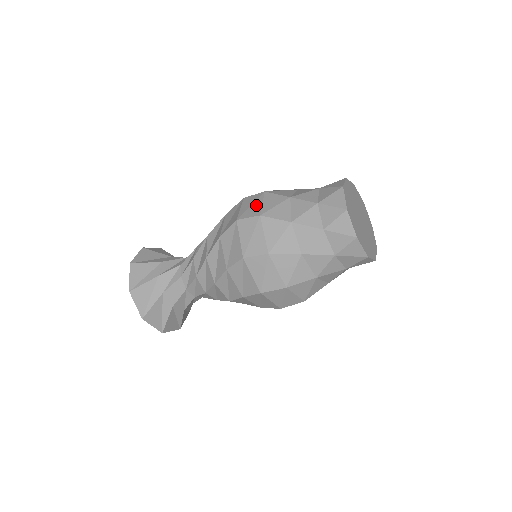
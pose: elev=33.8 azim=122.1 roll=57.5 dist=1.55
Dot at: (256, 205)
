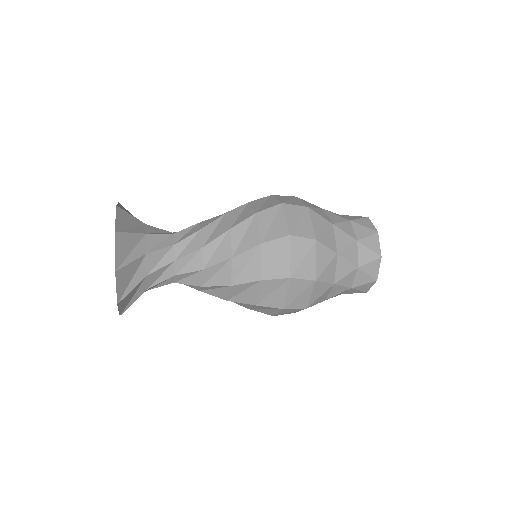
Dot at: (306, 223)
